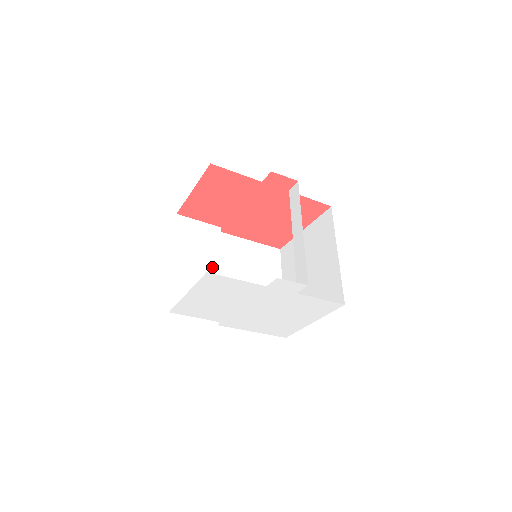
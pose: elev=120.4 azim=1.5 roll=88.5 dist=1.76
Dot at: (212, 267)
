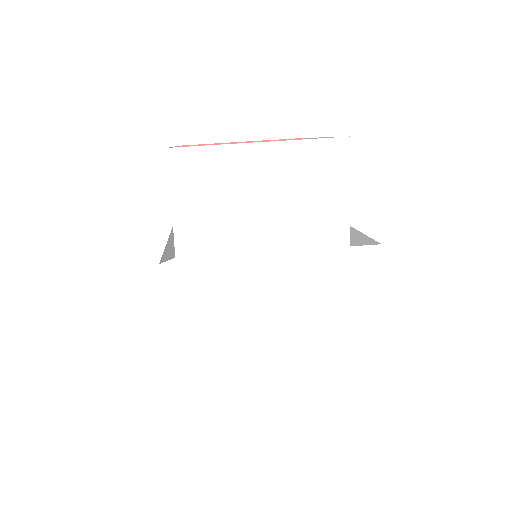
Dot at: occluded
